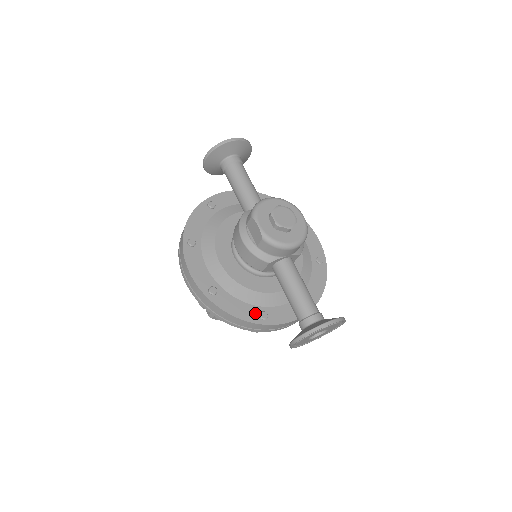
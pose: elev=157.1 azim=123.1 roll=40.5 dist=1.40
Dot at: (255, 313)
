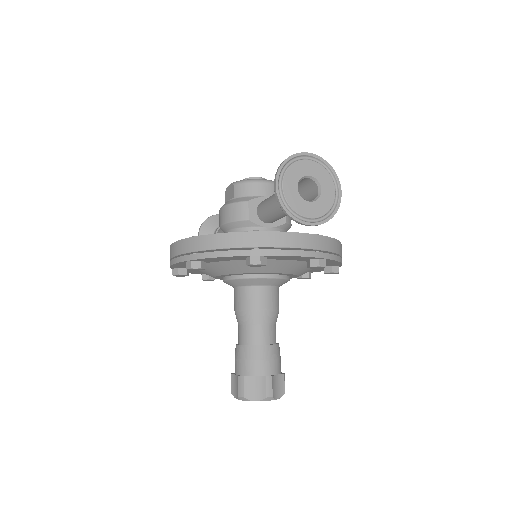
Dot at: occluded
